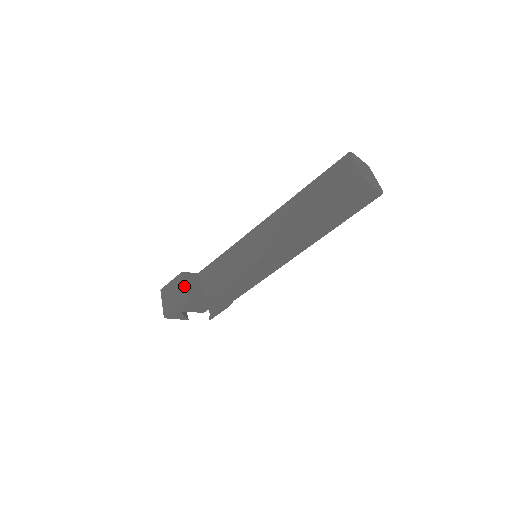
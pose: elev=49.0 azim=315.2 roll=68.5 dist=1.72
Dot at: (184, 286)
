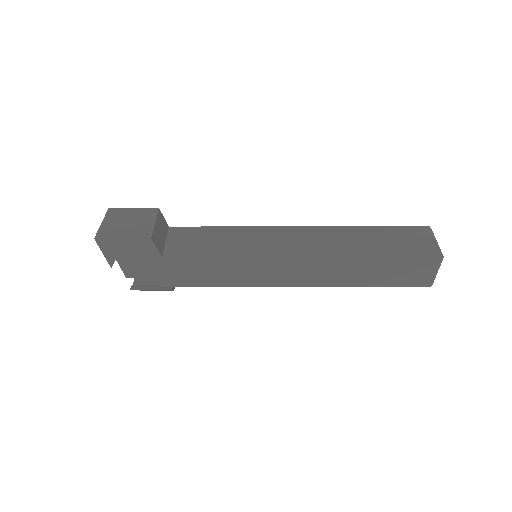
Dot at: (154, 222)
